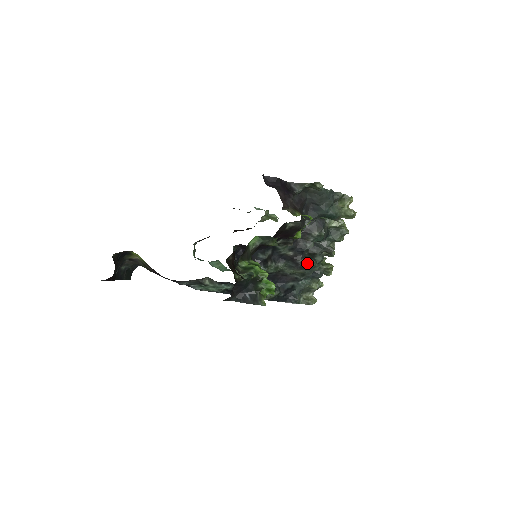
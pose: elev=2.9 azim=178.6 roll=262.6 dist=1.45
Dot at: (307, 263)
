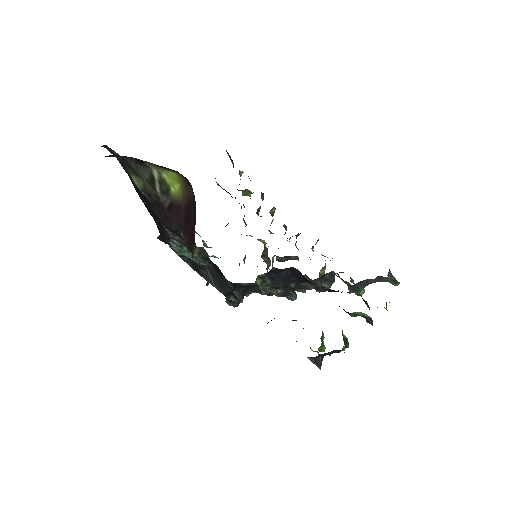
Dot at: (291, 295)
